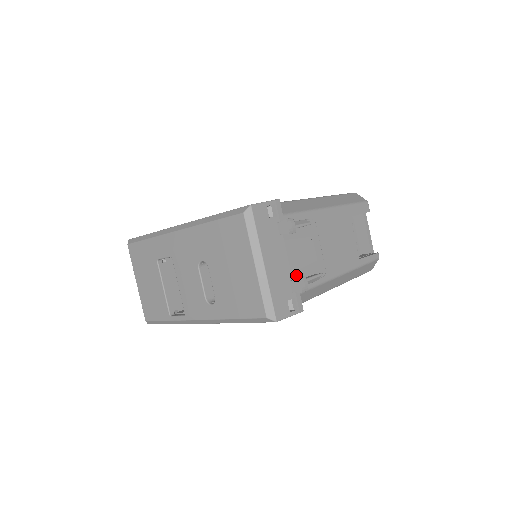
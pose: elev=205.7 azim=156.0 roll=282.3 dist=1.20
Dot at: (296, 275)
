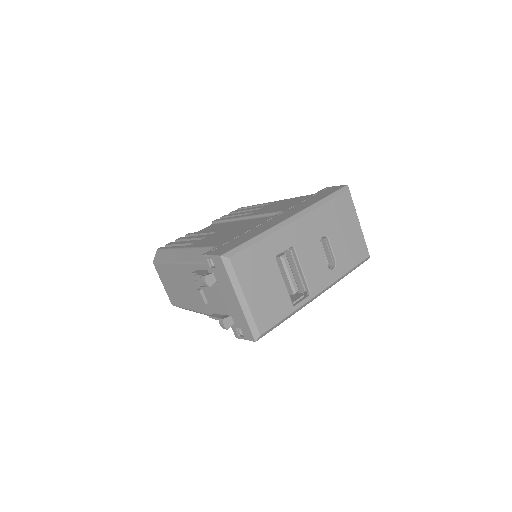
Dot at: occluded
